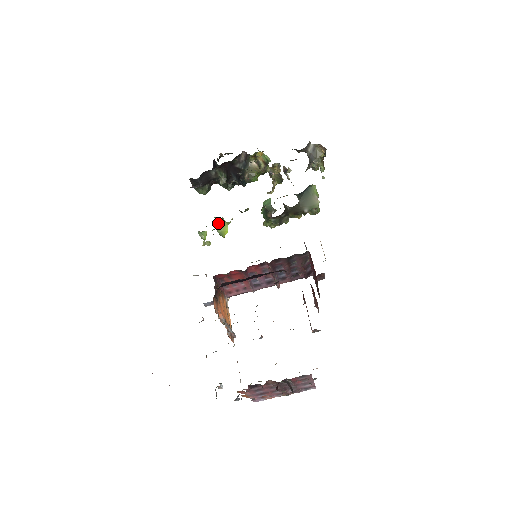
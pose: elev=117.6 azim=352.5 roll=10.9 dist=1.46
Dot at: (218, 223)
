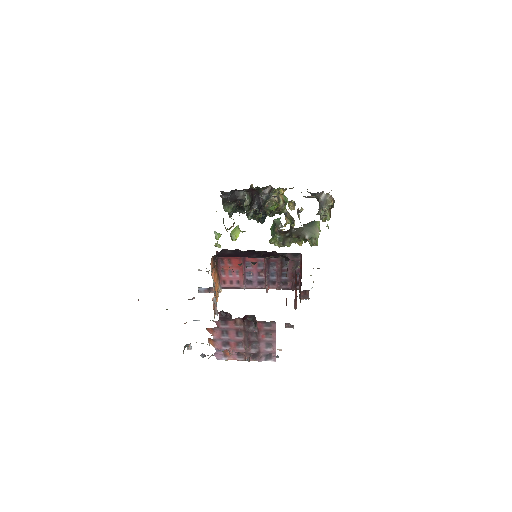
Dot at: occluded
